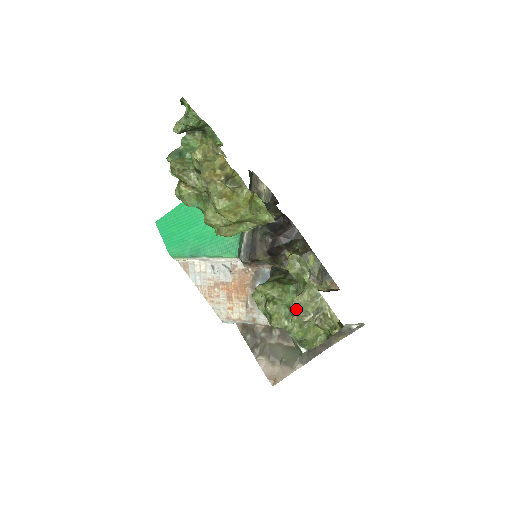
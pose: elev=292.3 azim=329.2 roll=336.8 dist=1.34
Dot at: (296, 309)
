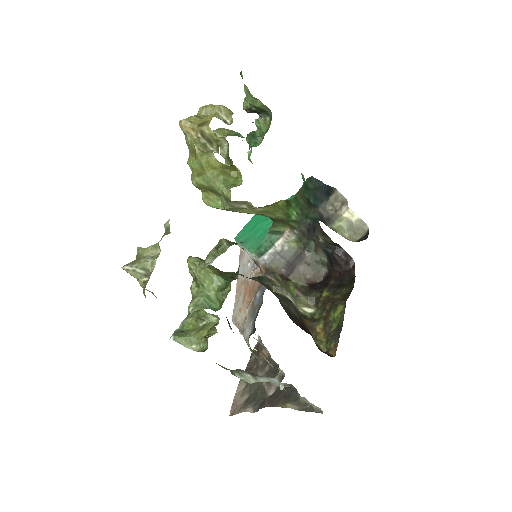
Dot at: occluded
